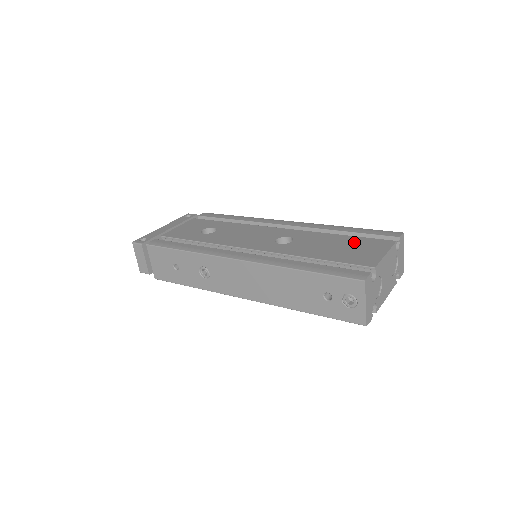
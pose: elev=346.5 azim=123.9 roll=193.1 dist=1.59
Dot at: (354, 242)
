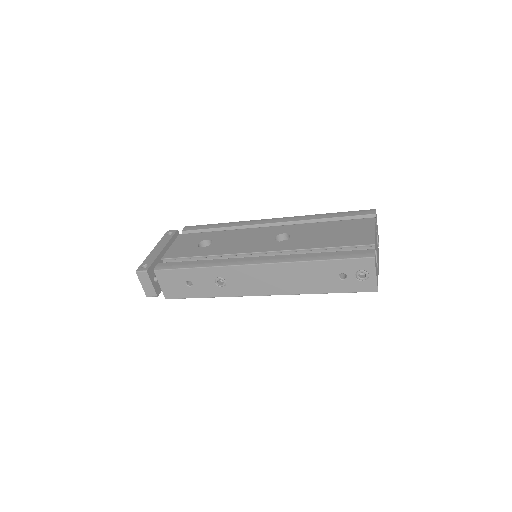
Dot at: (343, 226)
